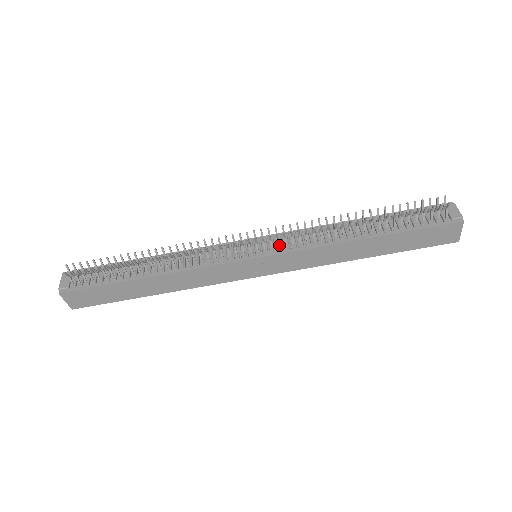
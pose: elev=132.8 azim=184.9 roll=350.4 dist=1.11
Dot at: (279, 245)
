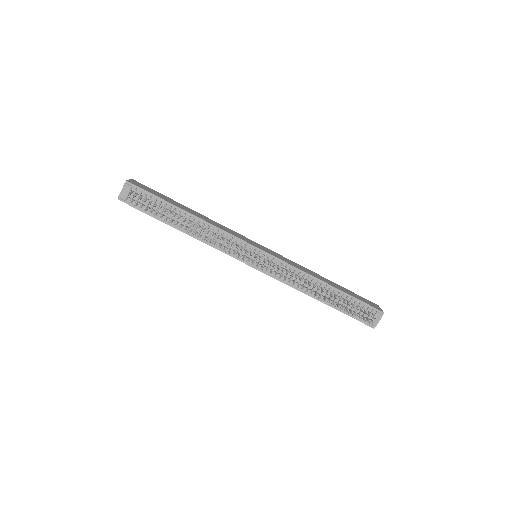
Dot at: occluded
